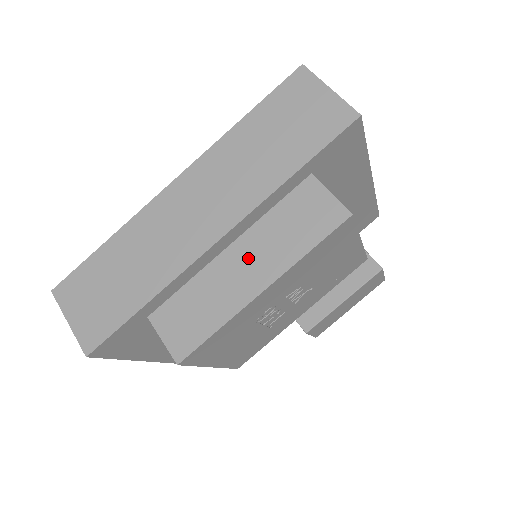
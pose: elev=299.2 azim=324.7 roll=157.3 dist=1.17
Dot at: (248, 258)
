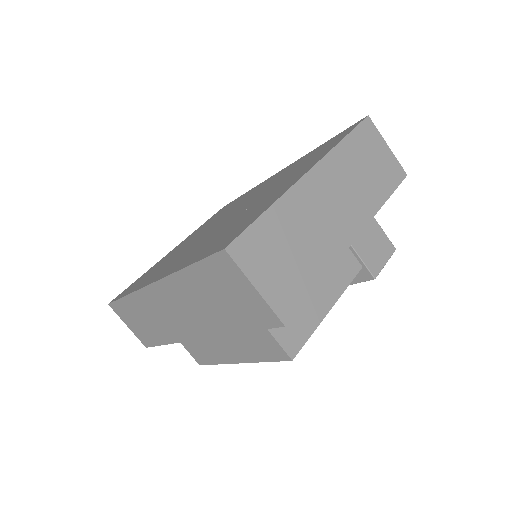
Dot at: (224, 342)
